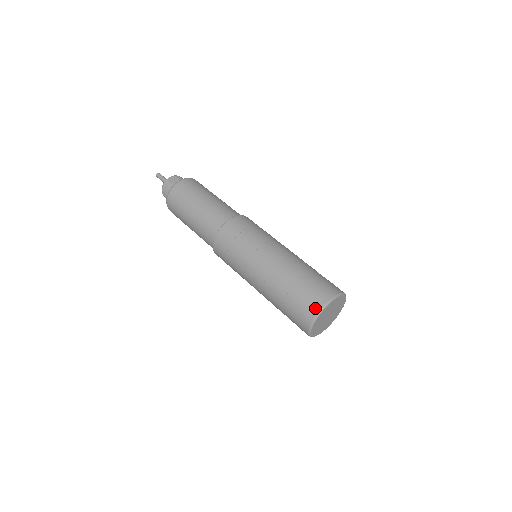
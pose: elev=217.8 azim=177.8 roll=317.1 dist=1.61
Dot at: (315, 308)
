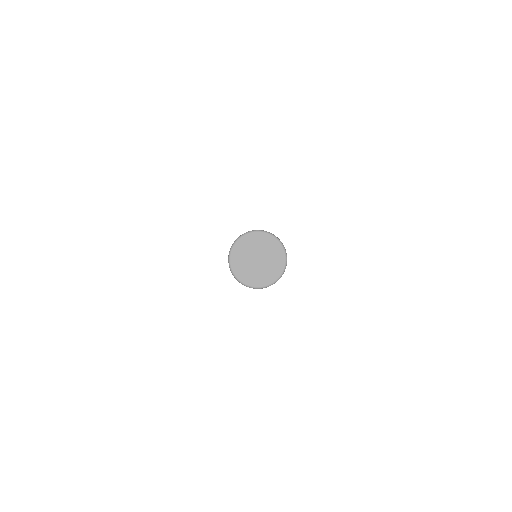
Dot at: (228, 256)
